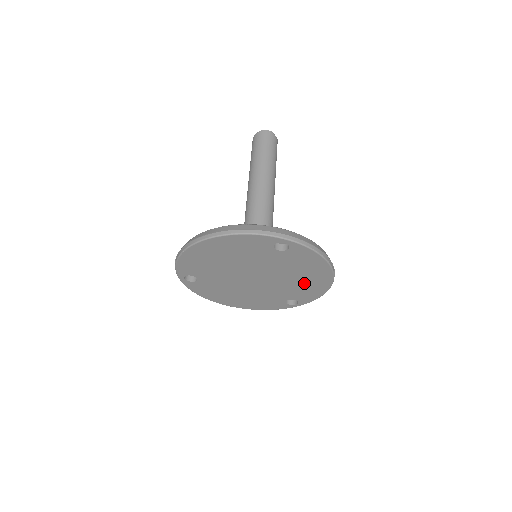
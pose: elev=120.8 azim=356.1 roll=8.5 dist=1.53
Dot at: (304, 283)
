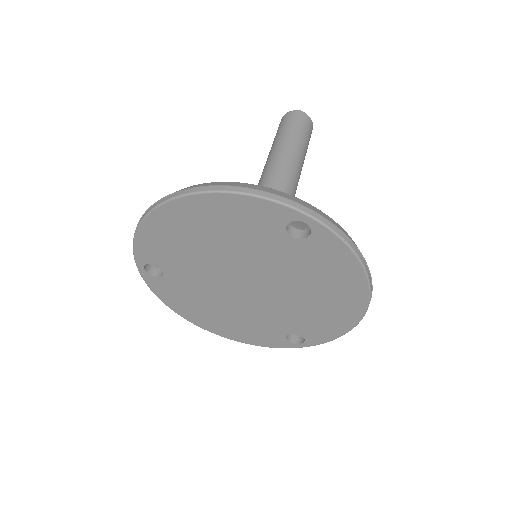
Dot at: (320, 307)
